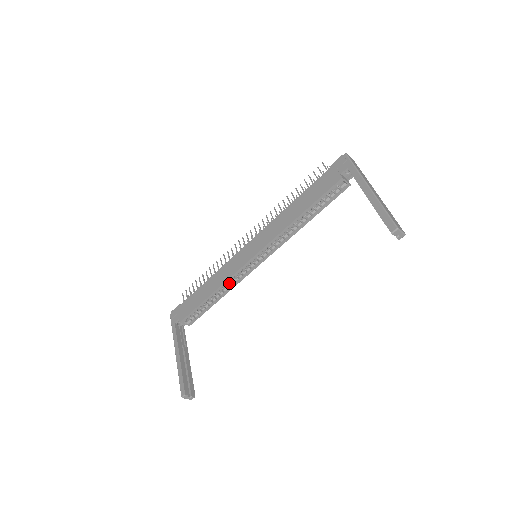
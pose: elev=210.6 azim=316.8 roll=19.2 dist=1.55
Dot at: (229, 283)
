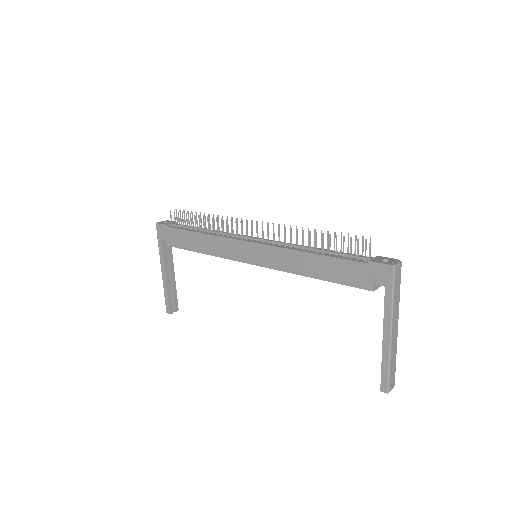
Dot at: occluded
